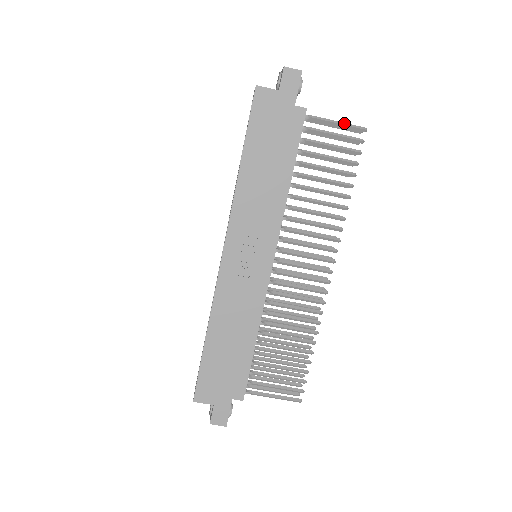
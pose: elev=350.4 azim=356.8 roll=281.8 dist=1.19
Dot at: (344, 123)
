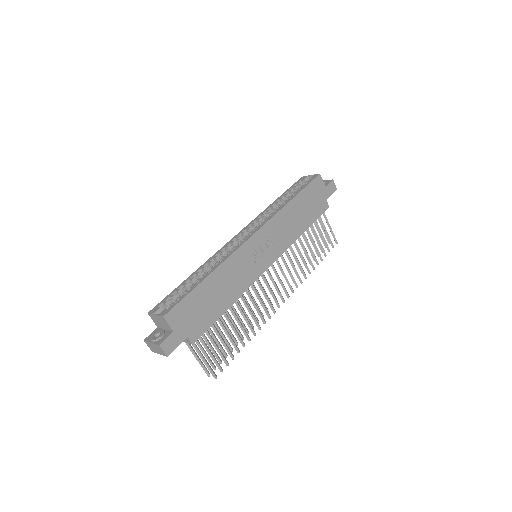
Dot at: (332, 231)
